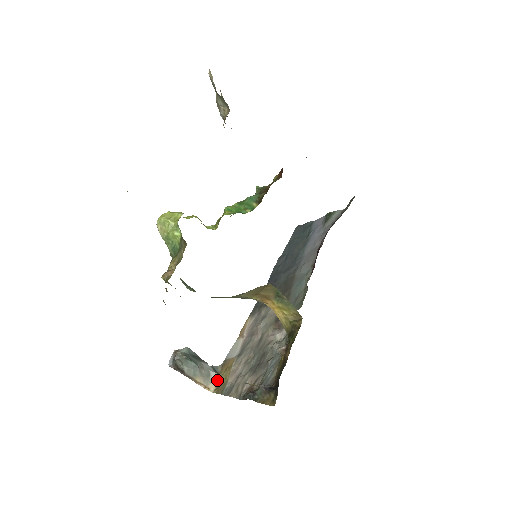
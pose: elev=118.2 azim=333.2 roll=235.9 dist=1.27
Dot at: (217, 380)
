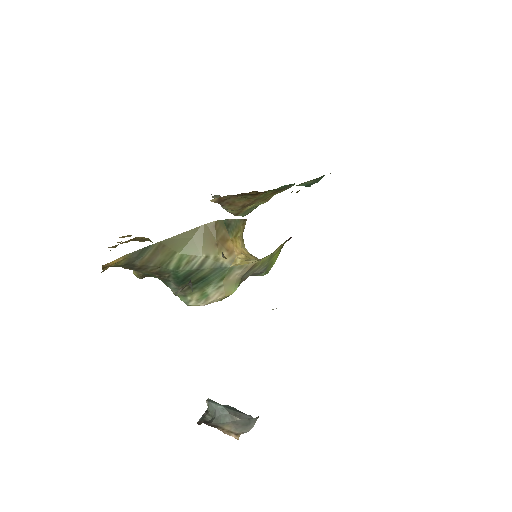
Dot at: occluded
